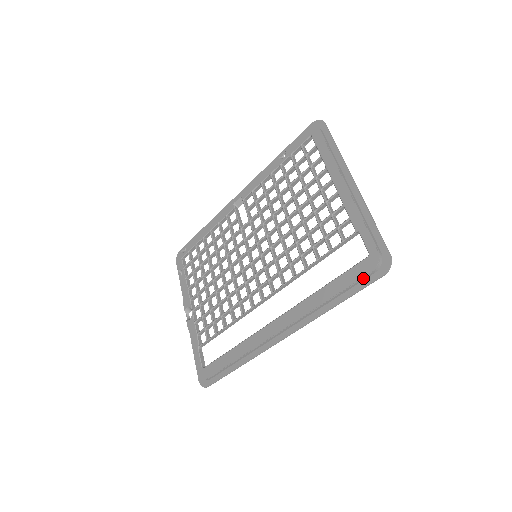
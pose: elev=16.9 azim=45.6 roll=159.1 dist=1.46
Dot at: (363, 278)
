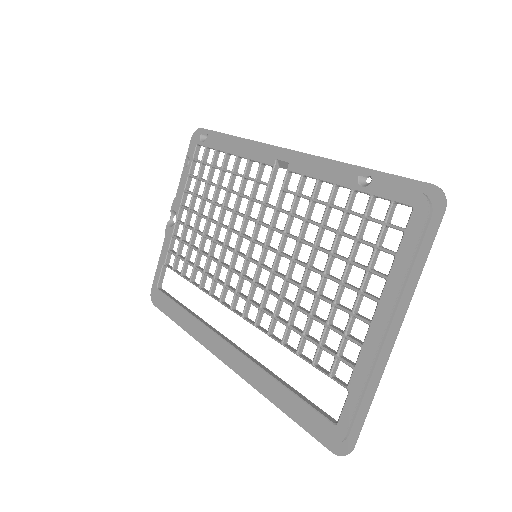
Dot at: (314, 431)
